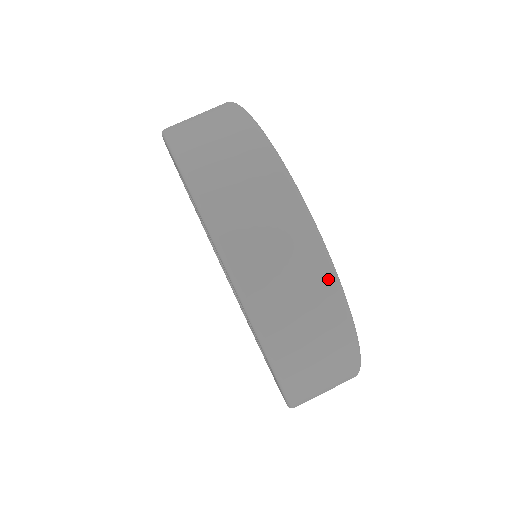
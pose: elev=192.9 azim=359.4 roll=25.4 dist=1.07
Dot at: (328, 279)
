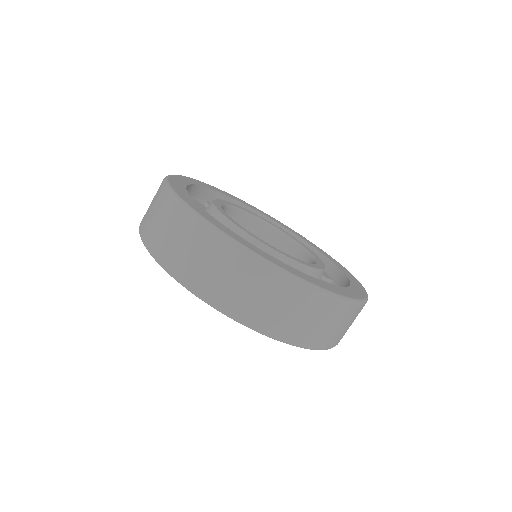
Dot at: (357, 307)
